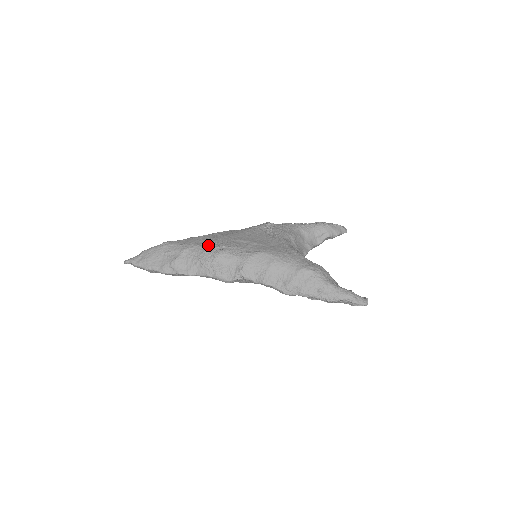
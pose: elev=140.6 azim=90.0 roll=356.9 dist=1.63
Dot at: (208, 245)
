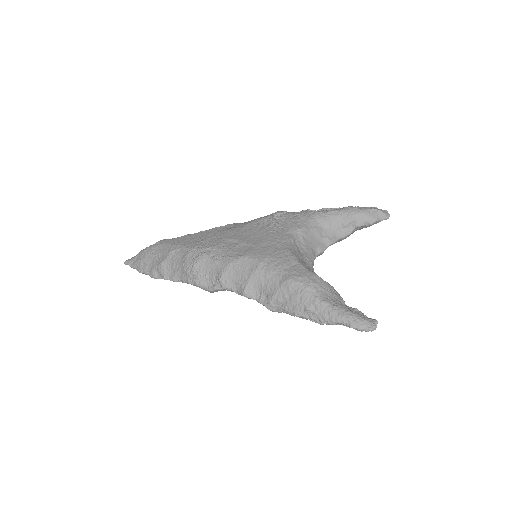
Dot at: (193, 246)
